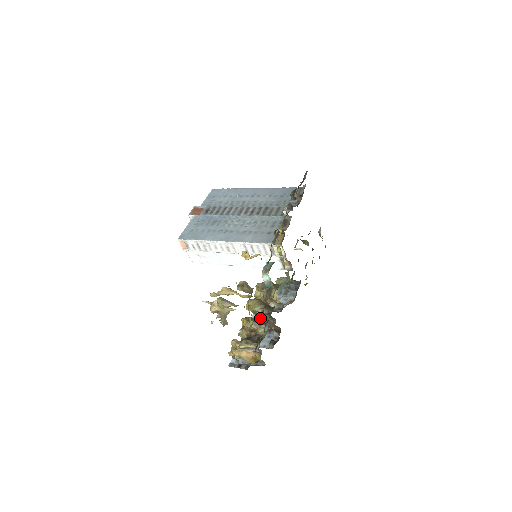
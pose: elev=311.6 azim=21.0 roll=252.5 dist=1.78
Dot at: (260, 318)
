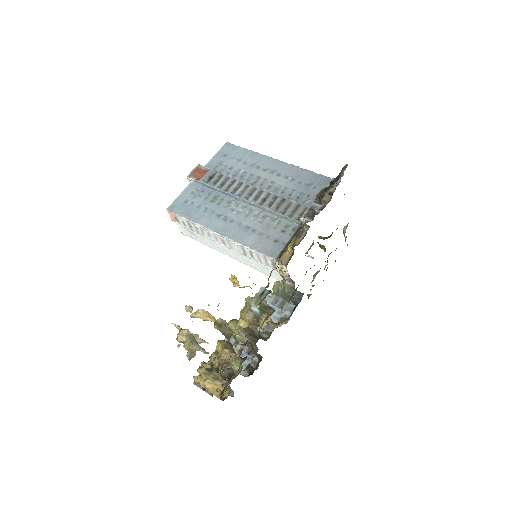
Dot at: (236, 356)
